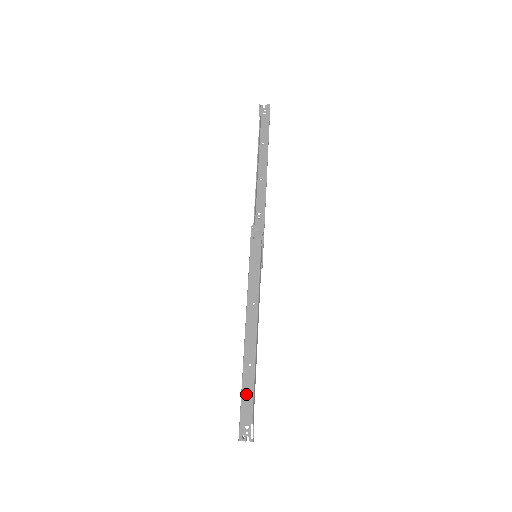
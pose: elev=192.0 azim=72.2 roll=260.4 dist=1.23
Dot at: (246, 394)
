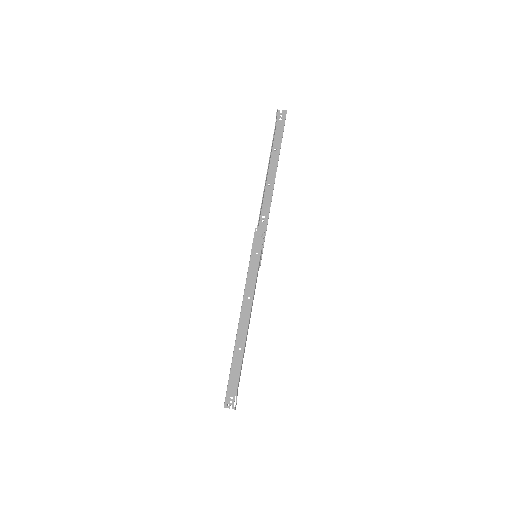
Dot at: (234, 372)
